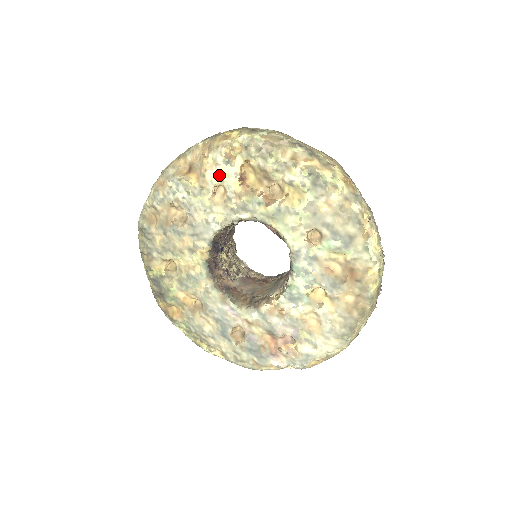
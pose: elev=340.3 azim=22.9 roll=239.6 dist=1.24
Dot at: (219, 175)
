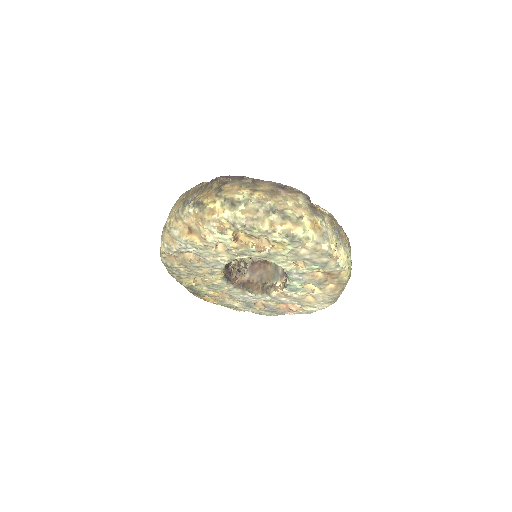
Dot at: (217, 240)
